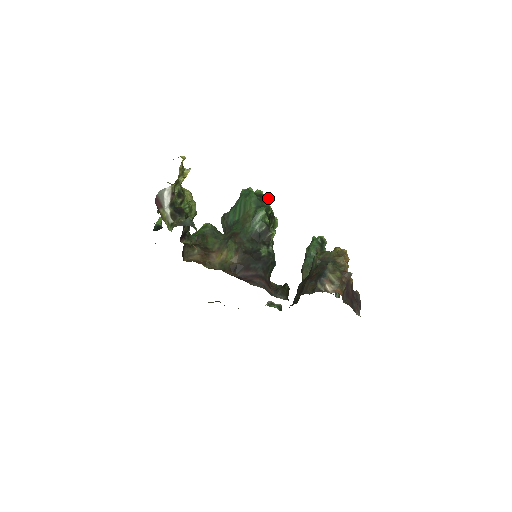
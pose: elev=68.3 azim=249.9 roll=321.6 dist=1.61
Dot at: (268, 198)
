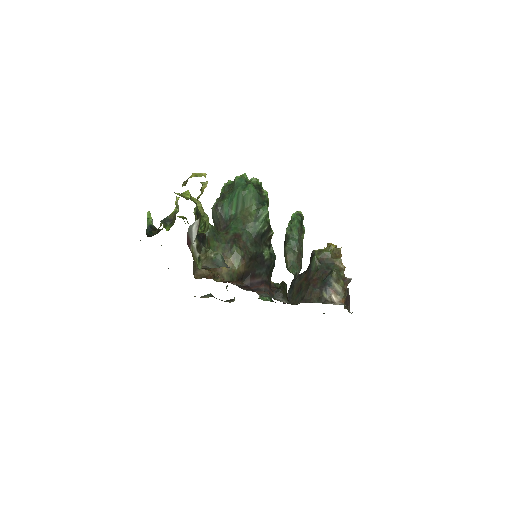
Dot at: occluded
